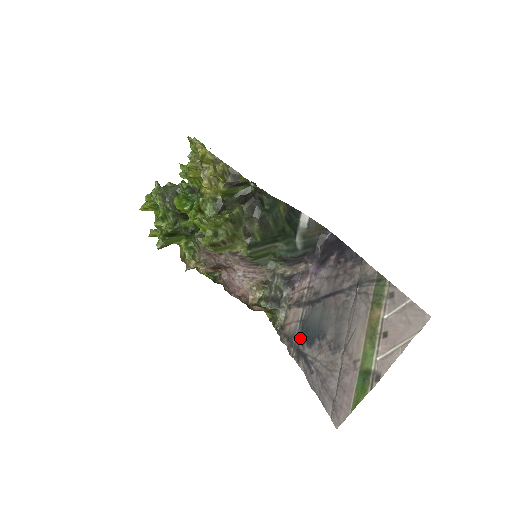
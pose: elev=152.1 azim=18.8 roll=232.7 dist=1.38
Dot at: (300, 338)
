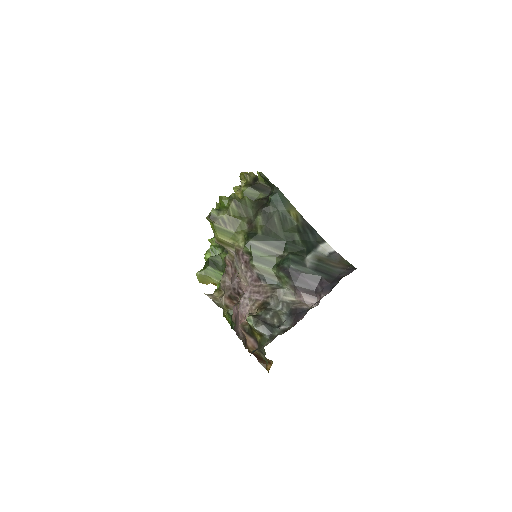
Dot at: occluded
